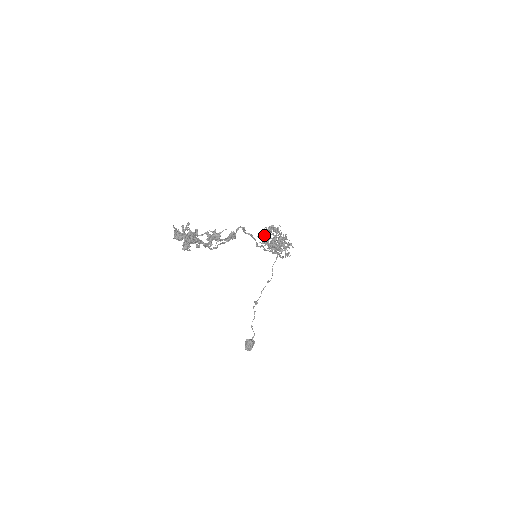
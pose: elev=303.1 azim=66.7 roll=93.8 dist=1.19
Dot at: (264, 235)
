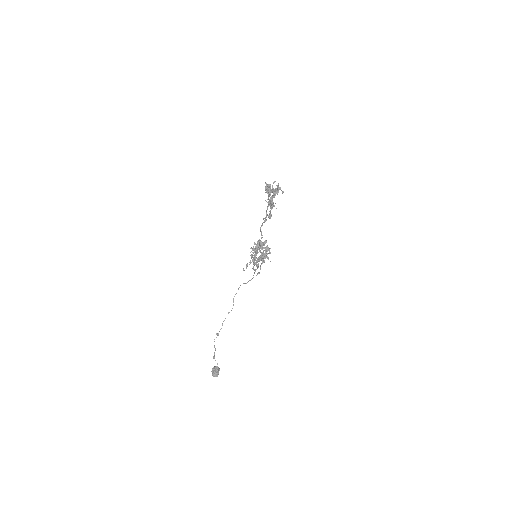
Dot at: (256, 245)
